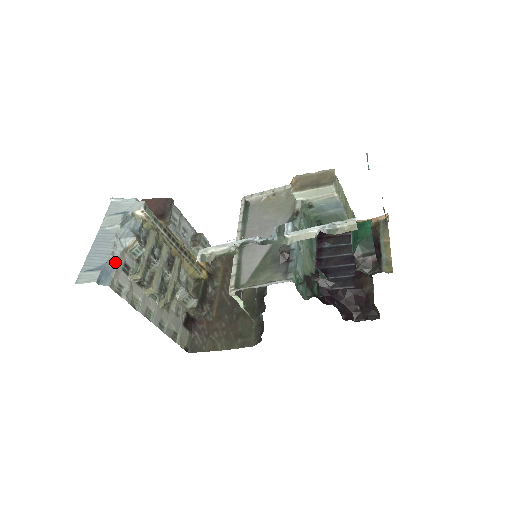
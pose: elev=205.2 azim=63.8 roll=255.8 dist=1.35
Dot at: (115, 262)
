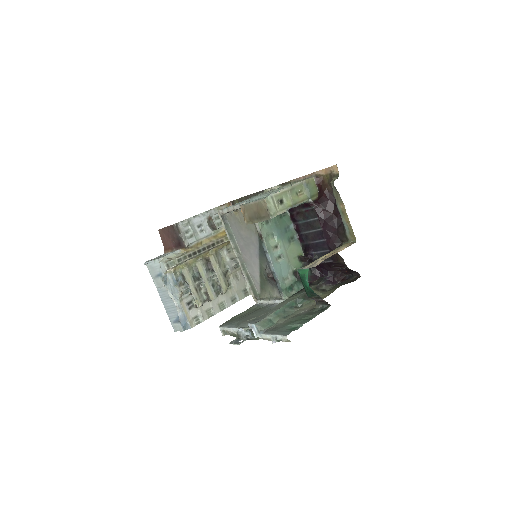
Dot at: (182, 312)
